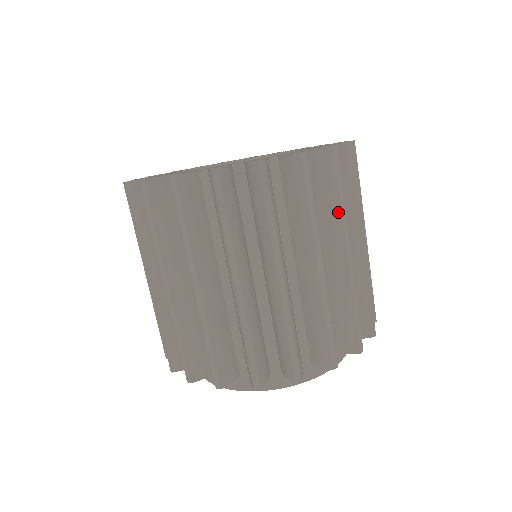
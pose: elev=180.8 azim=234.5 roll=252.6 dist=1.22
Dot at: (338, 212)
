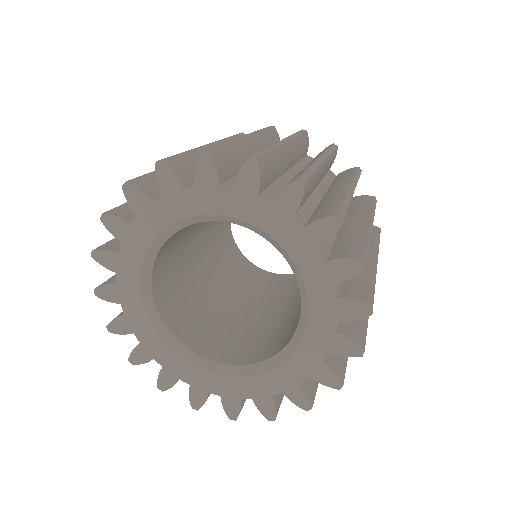
Dot at: occluded
